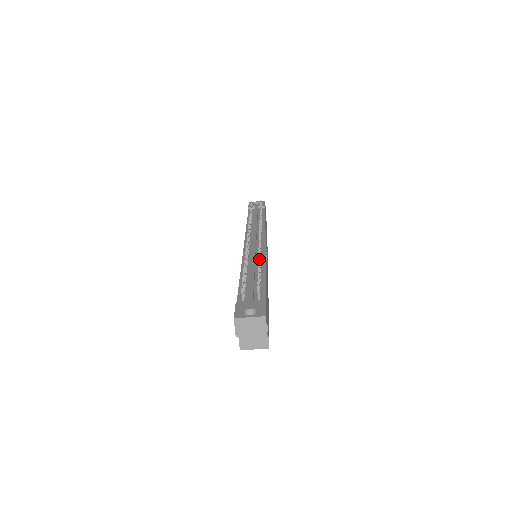
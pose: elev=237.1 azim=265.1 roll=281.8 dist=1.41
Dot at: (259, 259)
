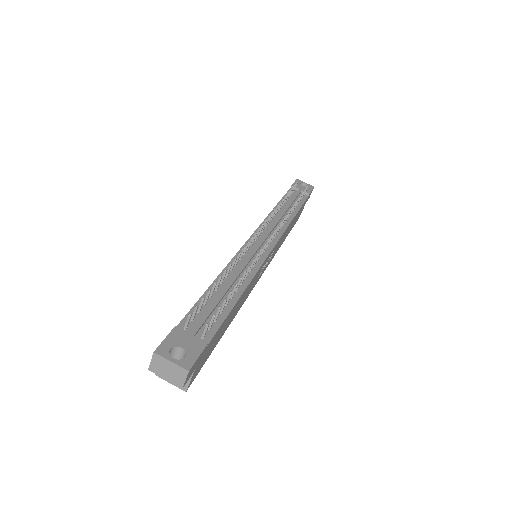
Dot at: (241, 278)
